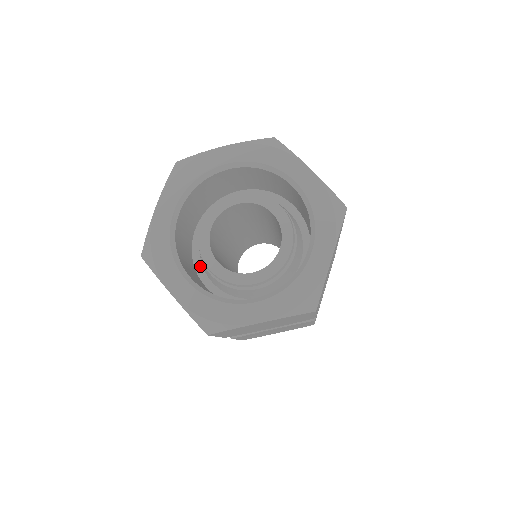
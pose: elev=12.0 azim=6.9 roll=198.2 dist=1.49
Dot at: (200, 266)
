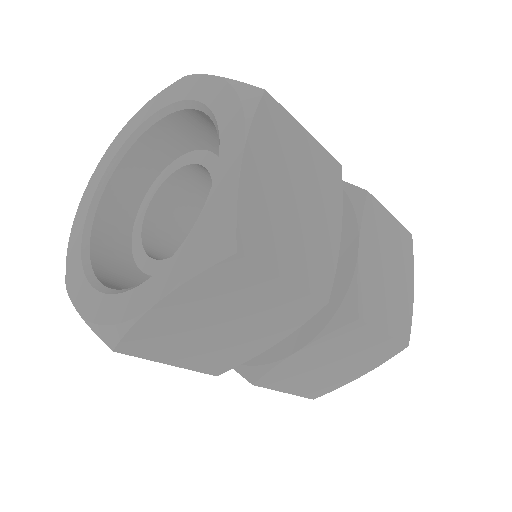
Dot at: occluded
